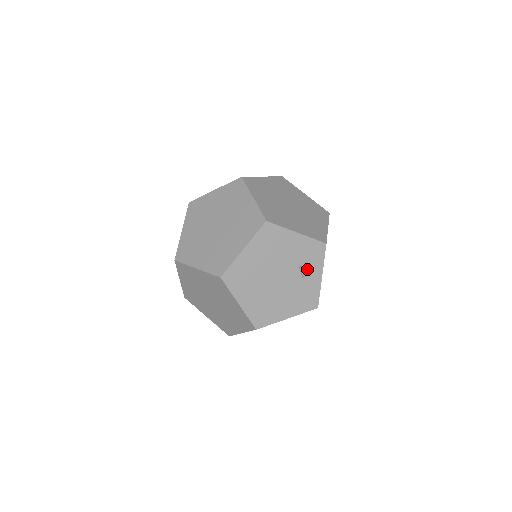
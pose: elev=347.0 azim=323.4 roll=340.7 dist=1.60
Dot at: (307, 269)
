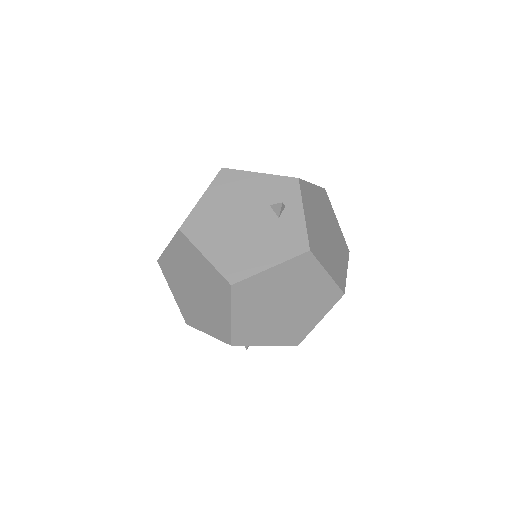
Dot at: (279, 204)
